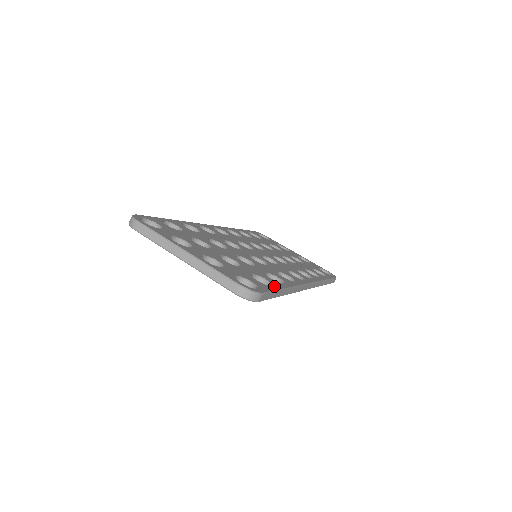
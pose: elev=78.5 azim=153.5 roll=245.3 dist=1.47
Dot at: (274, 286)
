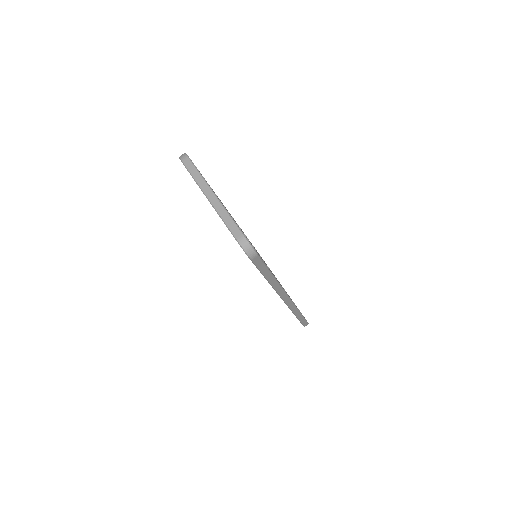
Dot at: occluded
